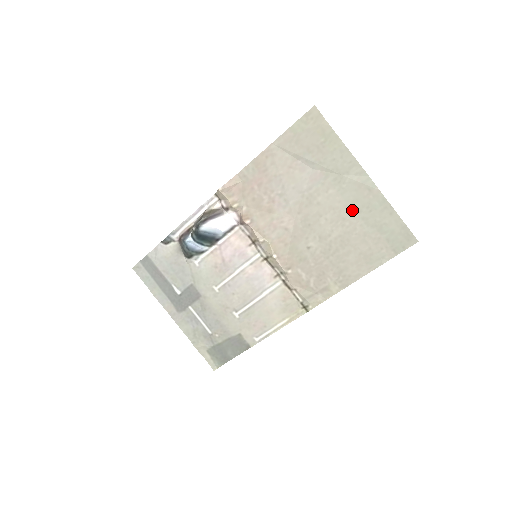
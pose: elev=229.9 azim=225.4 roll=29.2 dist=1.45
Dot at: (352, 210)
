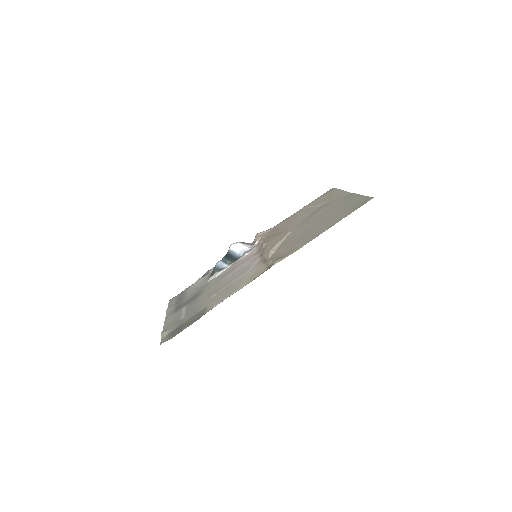
Dot at: (334, 208)
